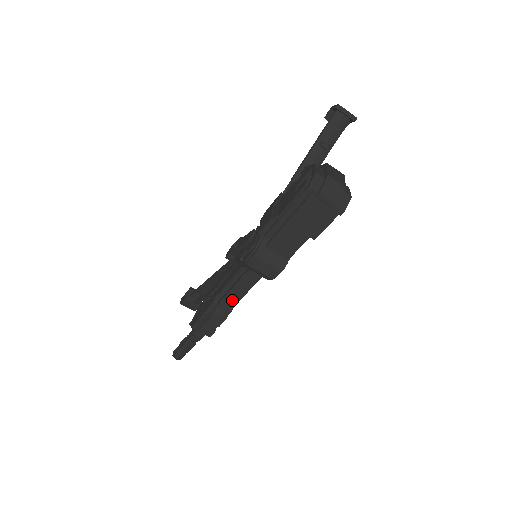
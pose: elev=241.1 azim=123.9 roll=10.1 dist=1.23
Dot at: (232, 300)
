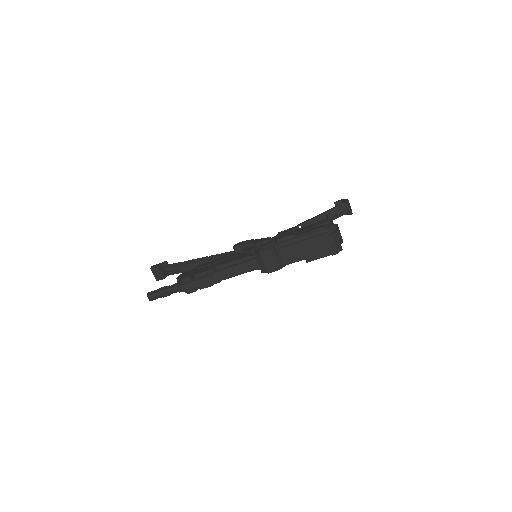
Dot at: (227, 274)
